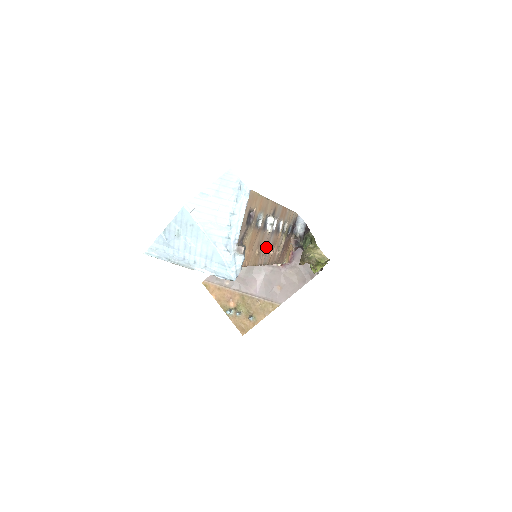
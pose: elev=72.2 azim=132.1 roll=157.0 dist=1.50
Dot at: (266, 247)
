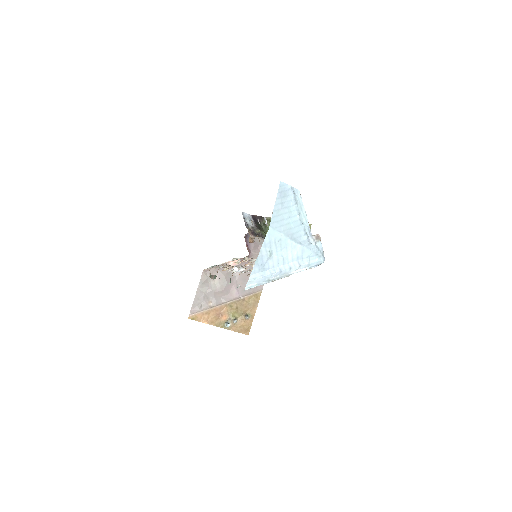
Dot at: occluded
